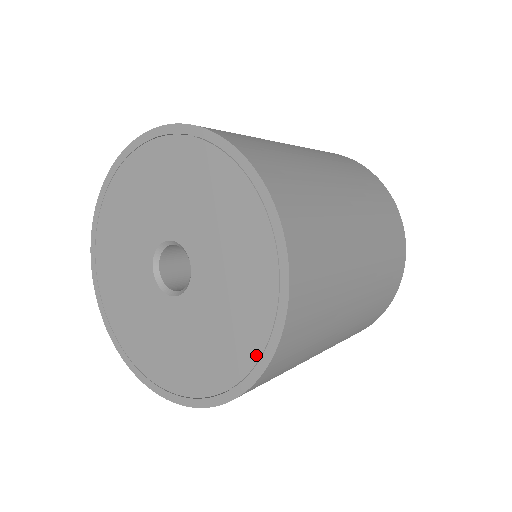
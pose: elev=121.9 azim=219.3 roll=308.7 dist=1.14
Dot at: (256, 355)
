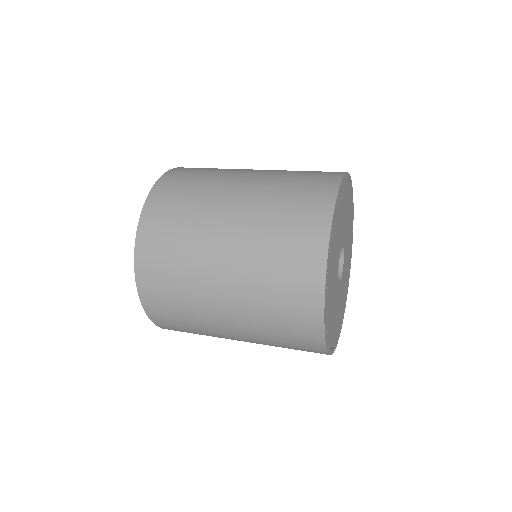
Dot at: occluded
